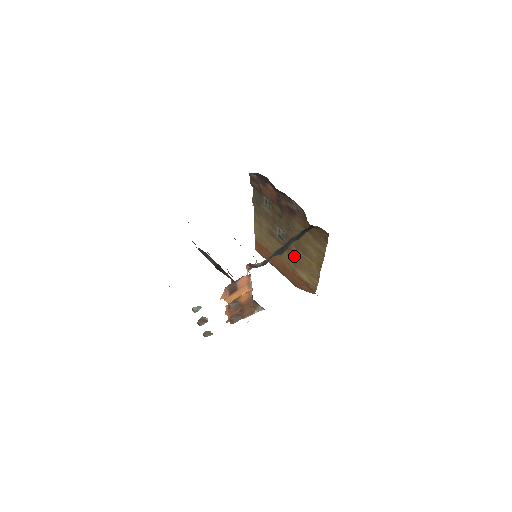
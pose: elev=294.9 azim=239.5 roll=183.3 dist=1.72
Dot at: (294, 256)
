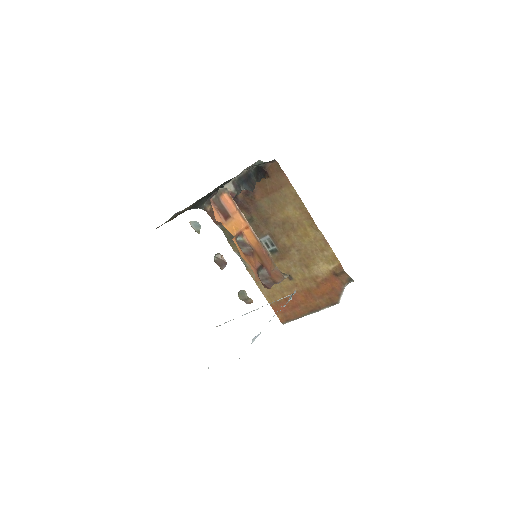
Dot at: (296, 254)
